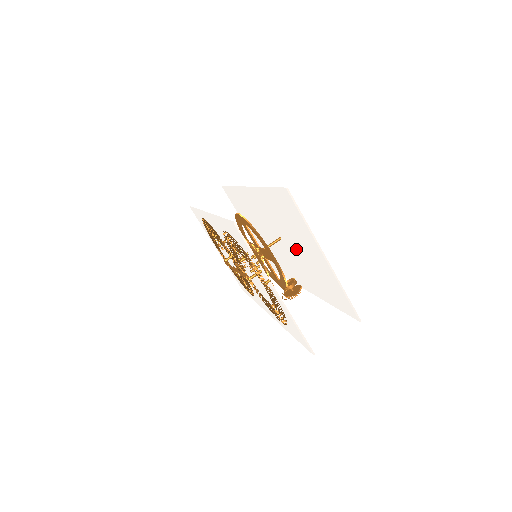
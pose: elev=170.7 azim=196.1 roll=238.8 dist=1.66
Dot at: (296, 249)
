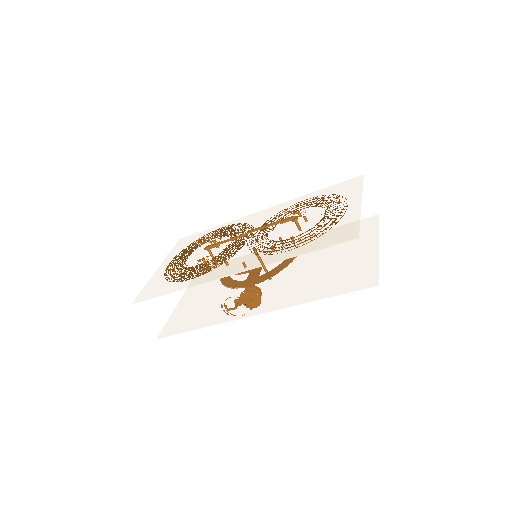
Dot at: (315, 263)
